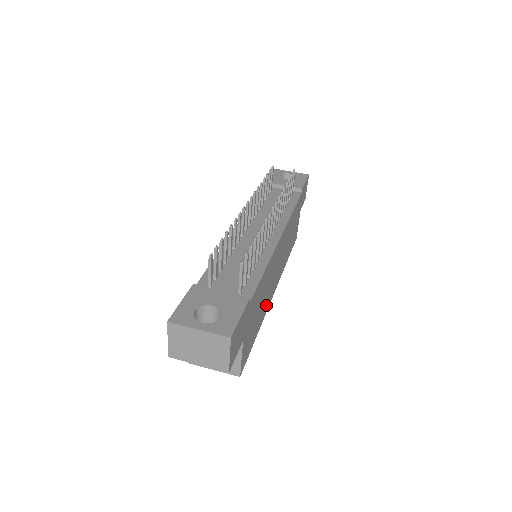
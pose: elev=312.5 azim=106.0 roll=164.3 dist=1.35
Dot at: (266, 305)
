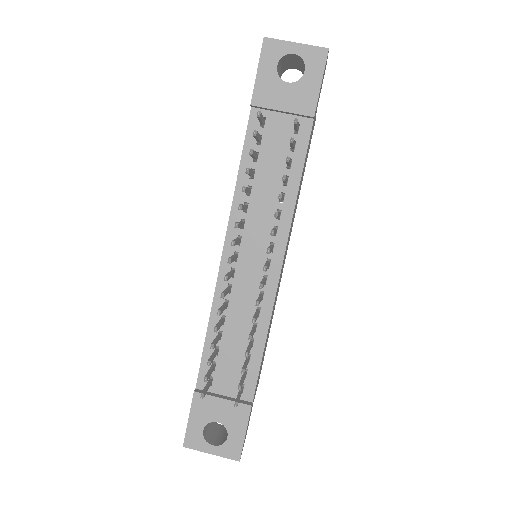
Dot at: occluded
